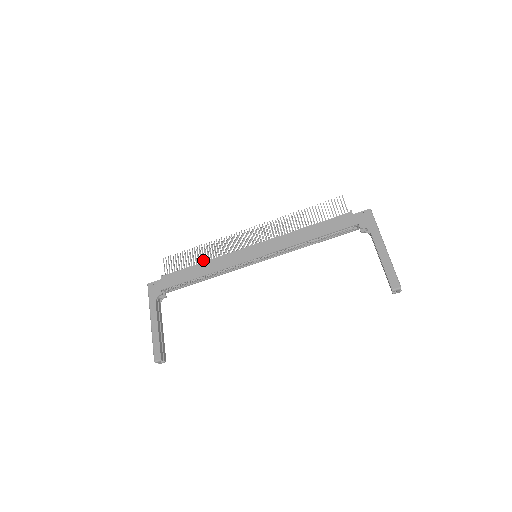
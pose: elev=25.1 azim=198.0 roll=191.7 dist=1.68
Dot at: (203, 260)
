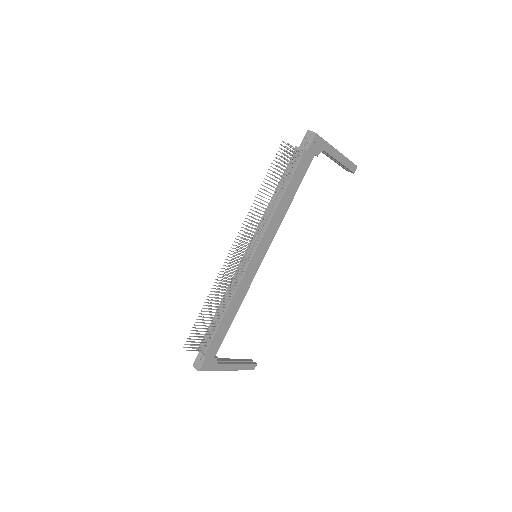
Dot at: occluded
